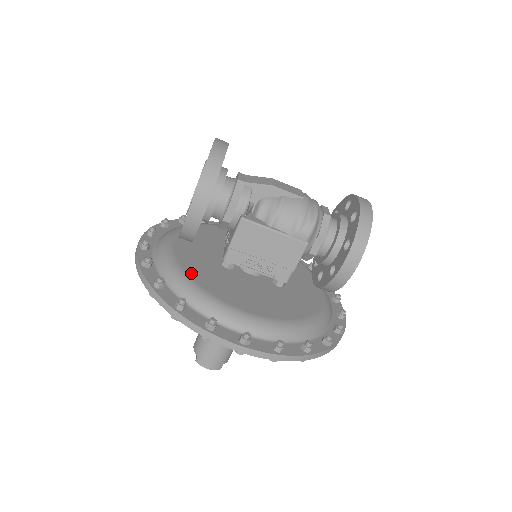
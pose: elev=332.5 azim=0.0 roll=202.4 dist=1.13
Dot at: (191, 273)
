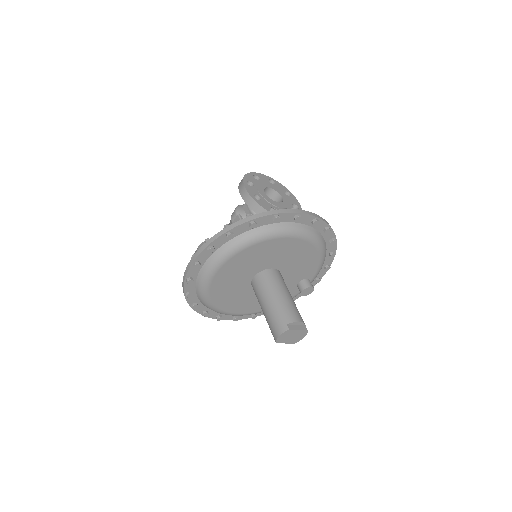
Dot at: occluded
